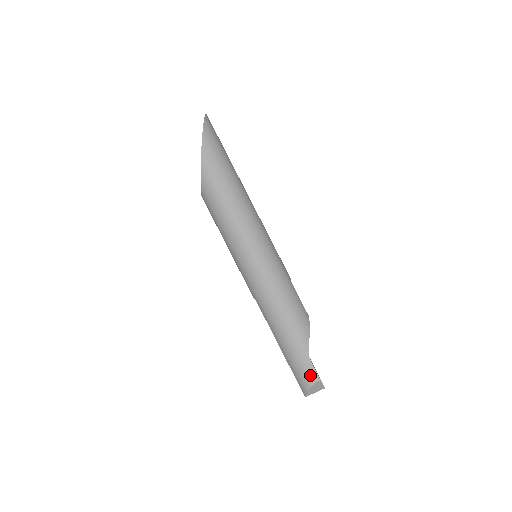
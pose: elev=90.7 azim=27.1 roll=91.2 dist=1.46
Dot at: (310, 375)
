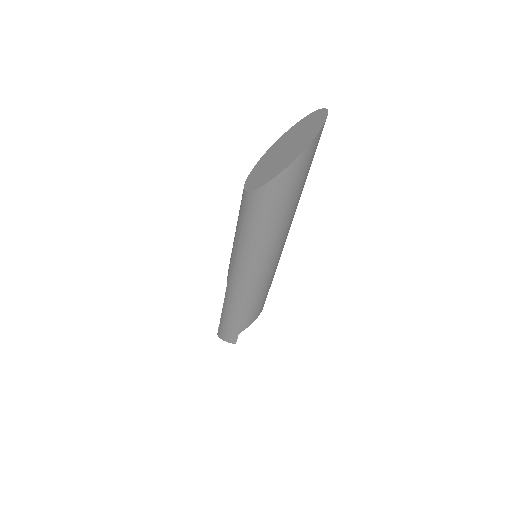
Dot at: (231, 339)
